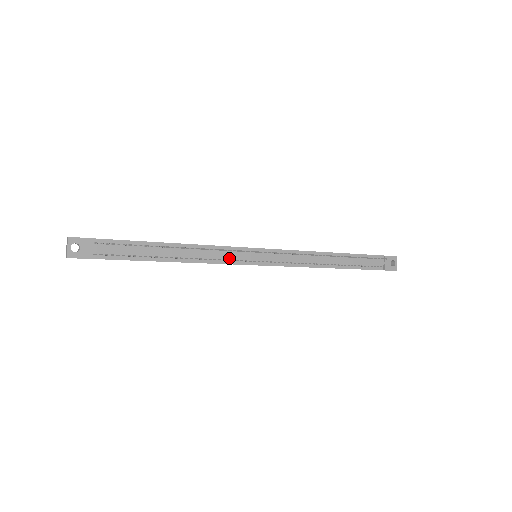
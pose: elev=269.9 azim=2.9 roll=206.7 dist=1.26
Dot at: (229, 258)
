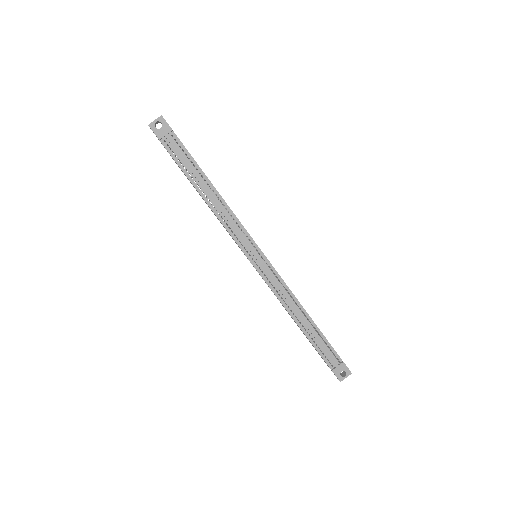
Dot at: (236, 234)
